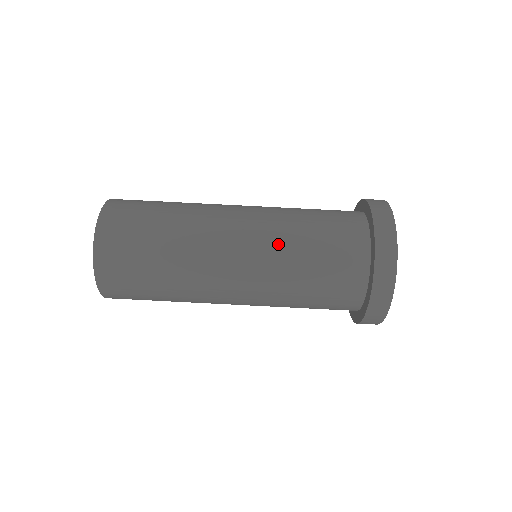
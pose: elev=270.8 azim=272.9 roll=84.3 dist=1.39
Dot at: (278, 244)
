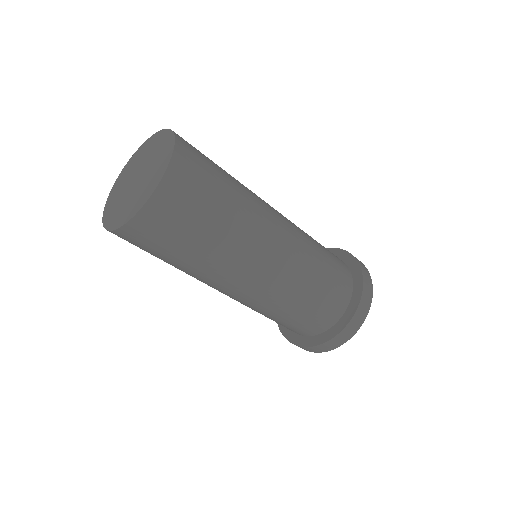
Dot at: occluded
